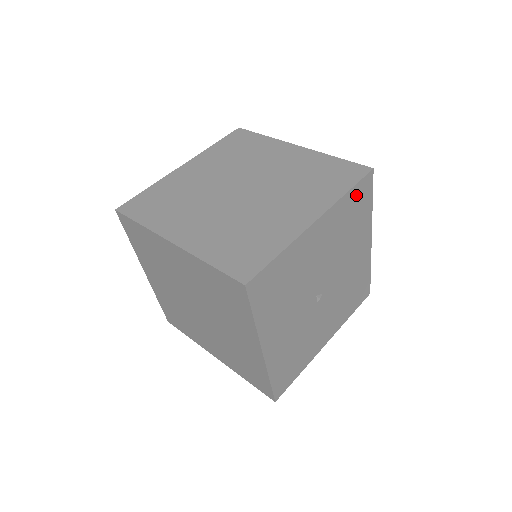
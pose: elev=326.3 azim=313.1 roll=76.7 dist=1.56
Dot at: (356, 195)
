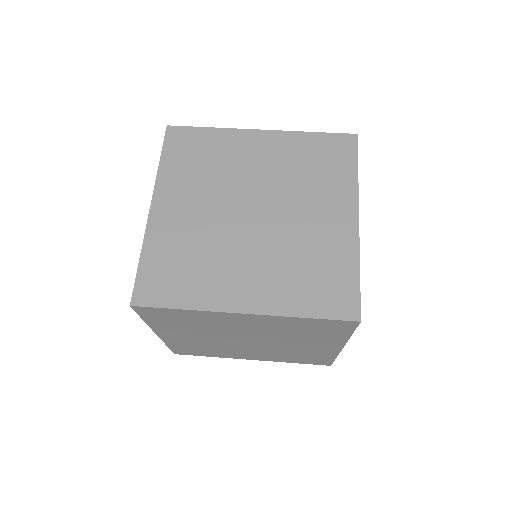
Dot at: occluded
